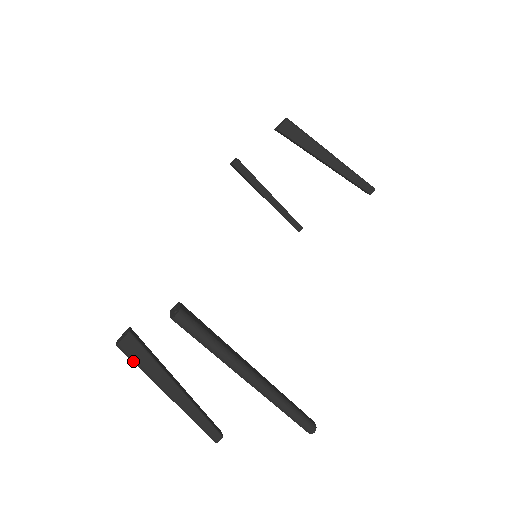
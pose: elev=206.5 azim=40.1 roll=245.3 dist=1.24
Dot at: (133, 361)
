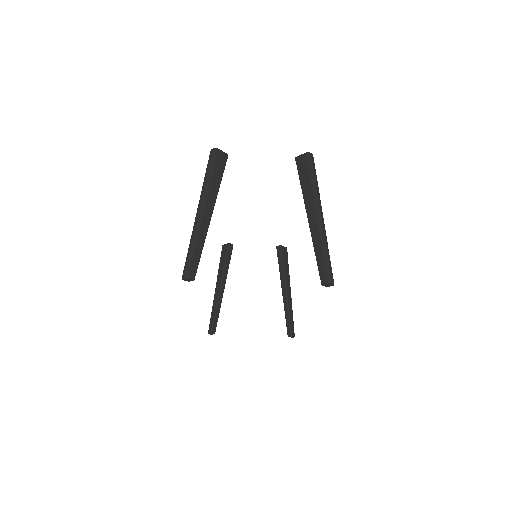
Dot at: (212, 165)
